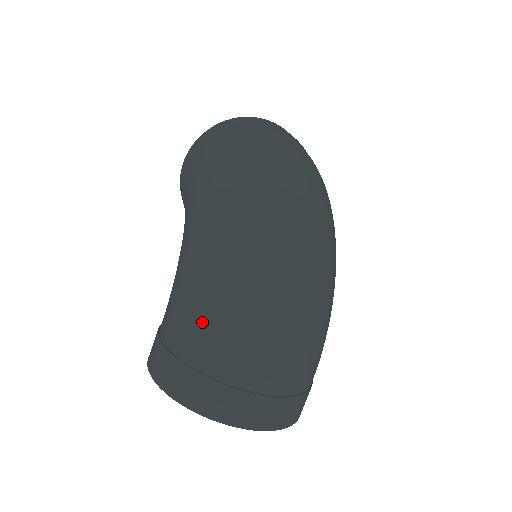
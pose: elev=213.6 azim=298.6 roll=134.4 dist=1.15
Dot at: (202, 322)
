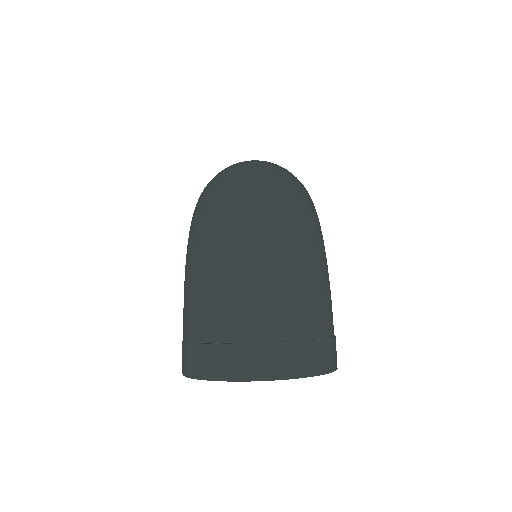
Dot at: (193, 303)
